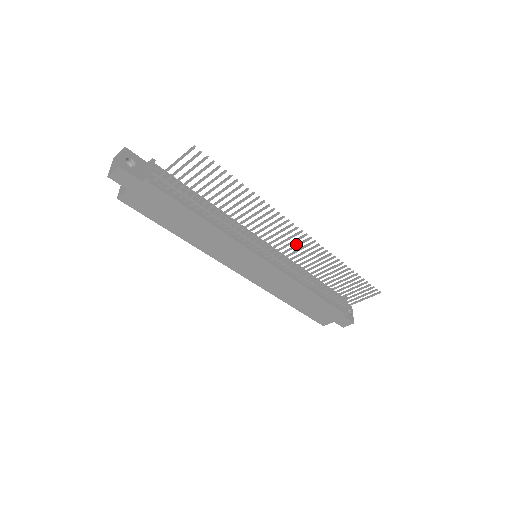
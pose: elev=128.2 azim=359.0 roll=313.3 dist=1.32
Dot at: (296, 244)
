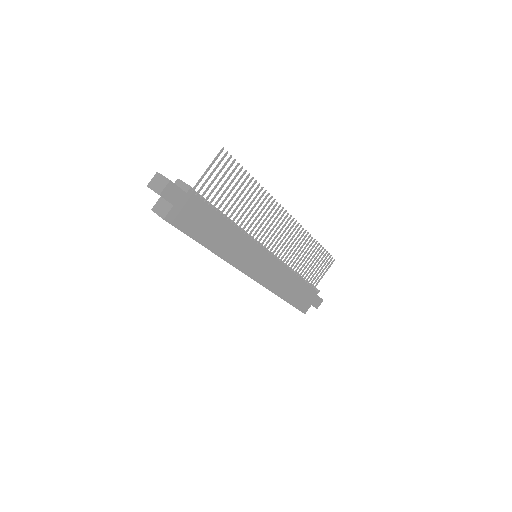
Dot at: occluded
